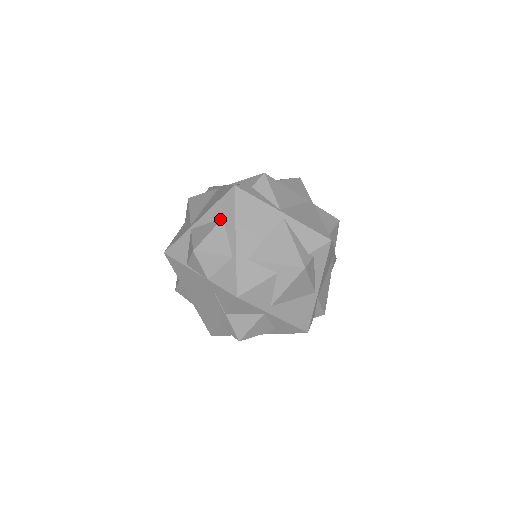
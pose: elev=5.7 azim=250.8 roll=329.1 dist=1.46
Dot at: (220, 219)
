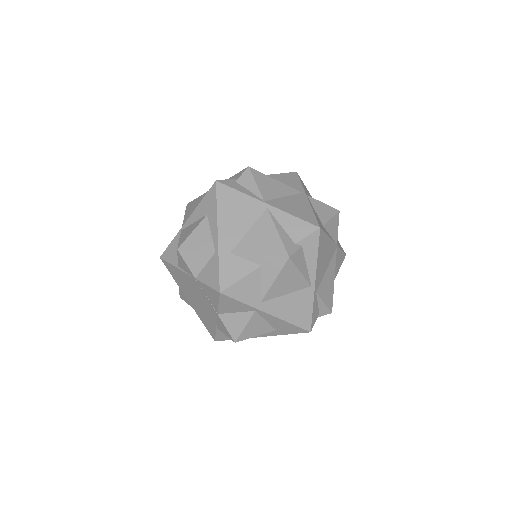
Dot at: (204, 216)
